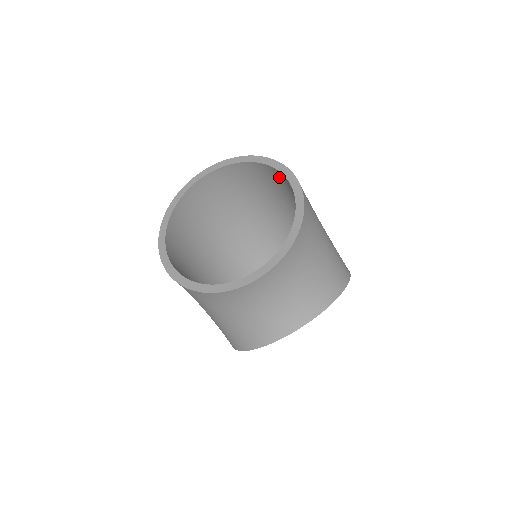
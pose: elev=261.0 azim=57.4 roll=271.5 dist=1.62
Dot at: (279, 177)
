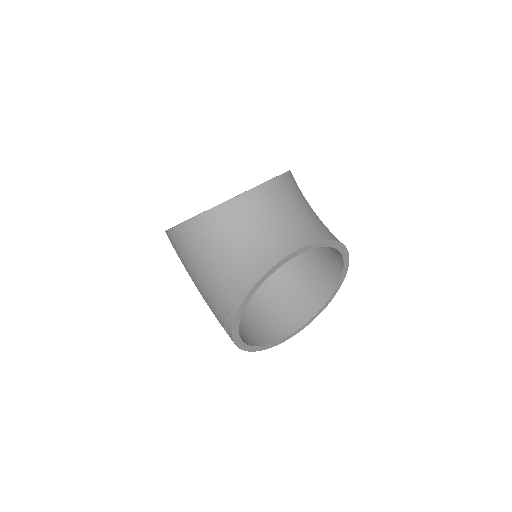
Dot at: occluded
